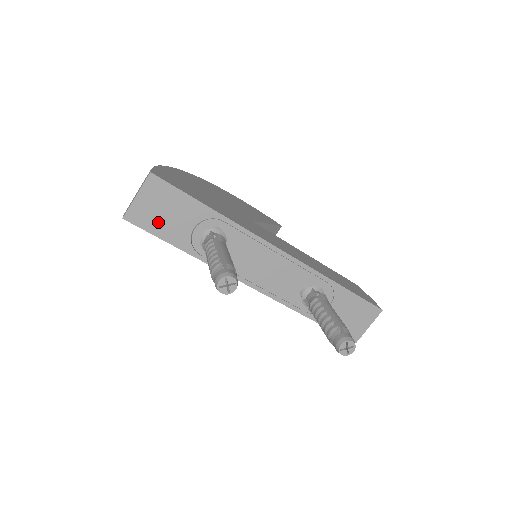
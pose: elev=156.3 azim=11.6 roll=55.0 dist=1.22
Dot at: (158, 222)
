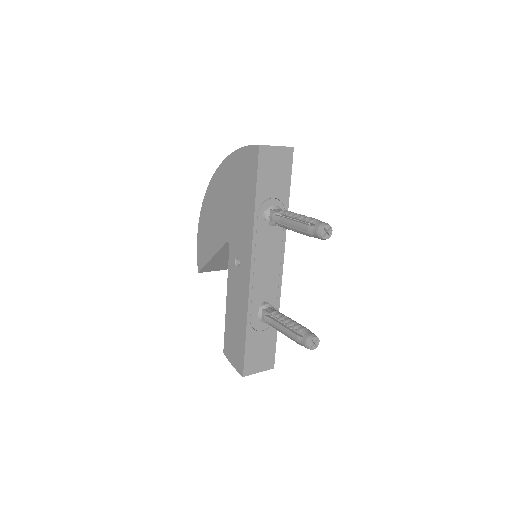
Dot at: (267, 171)
